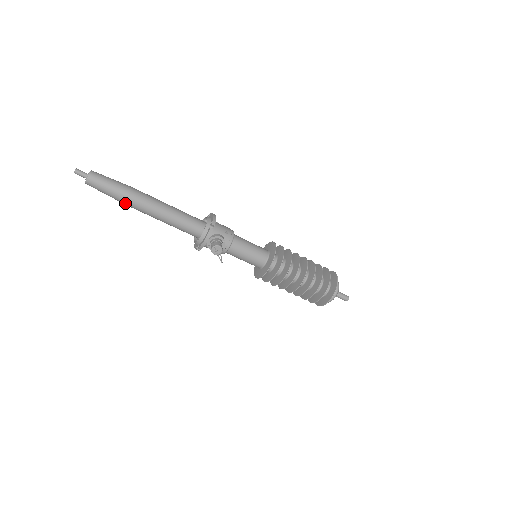
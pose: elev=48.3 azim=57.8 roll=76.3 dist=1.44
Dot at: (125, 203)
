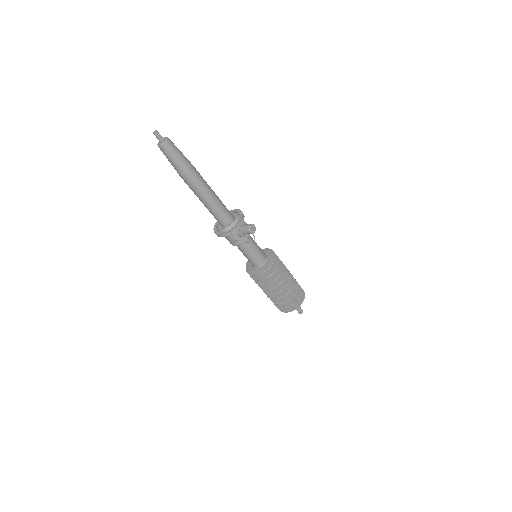
Dot at: (188, 173)
